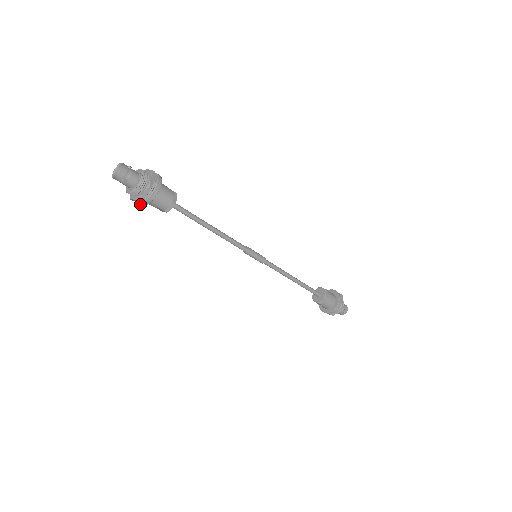
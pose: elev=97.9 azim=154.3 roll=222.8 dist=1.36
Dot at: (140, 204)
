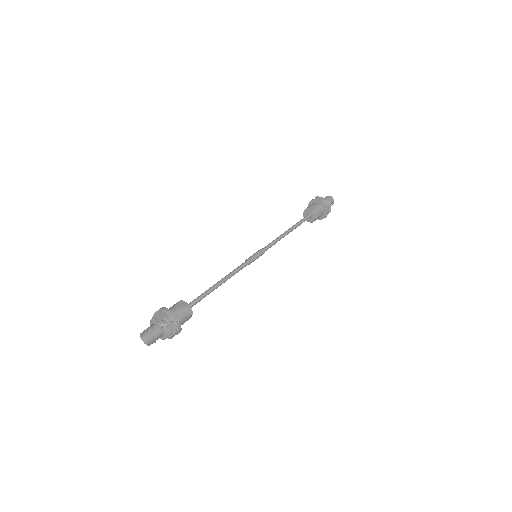
Dot at: occluded
